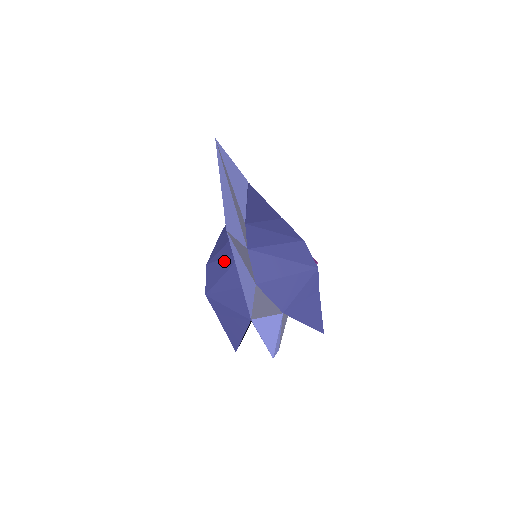
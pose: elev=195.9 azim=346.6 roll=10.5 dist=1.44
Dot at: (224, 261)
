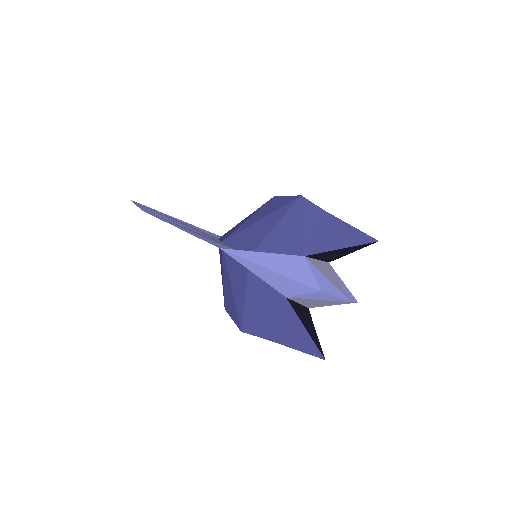
Dot at: (224, 281)
